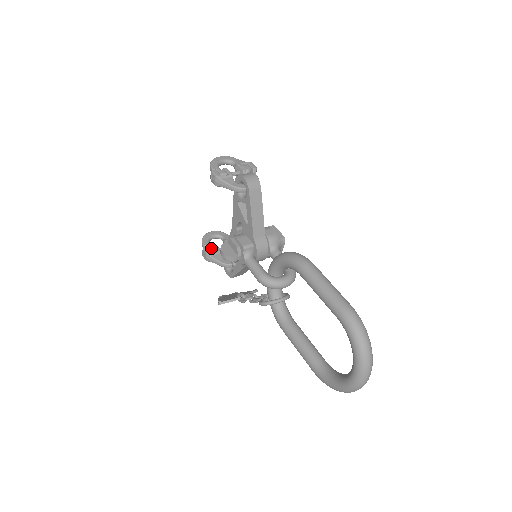
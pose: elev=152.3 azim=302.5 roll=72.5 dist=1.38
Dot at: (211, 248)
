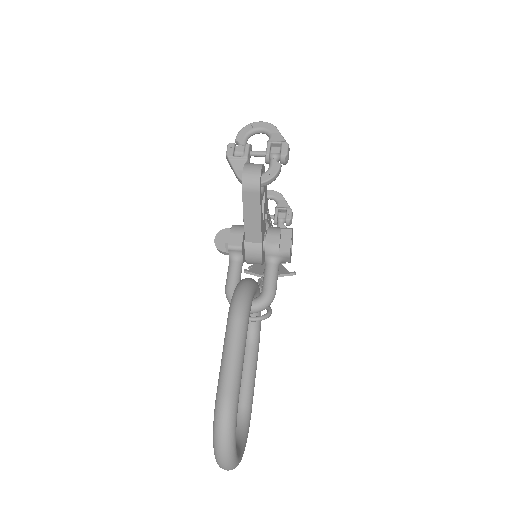
Dot at: occluded
